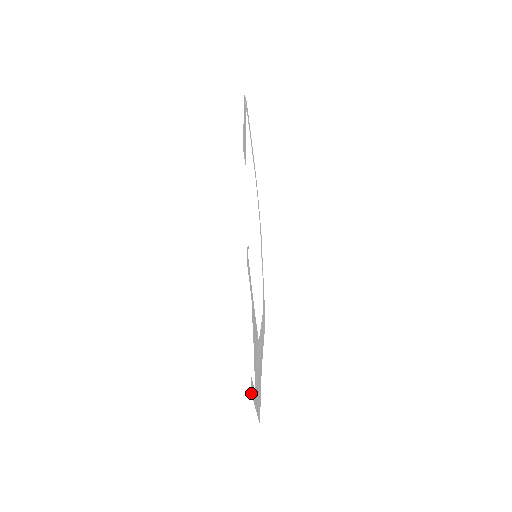
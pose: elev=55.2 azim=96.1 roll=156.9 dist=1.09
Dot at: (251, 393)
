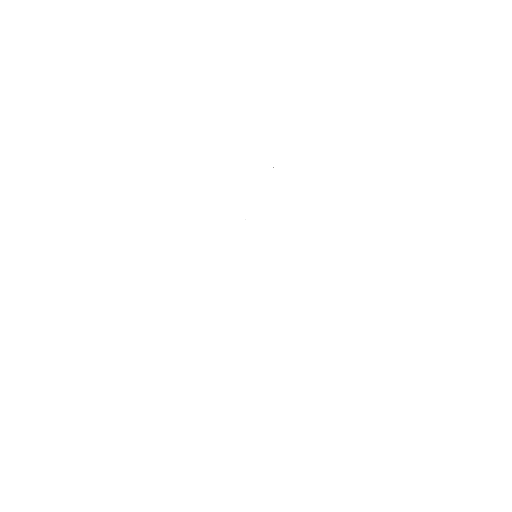
Dot at: occluded
